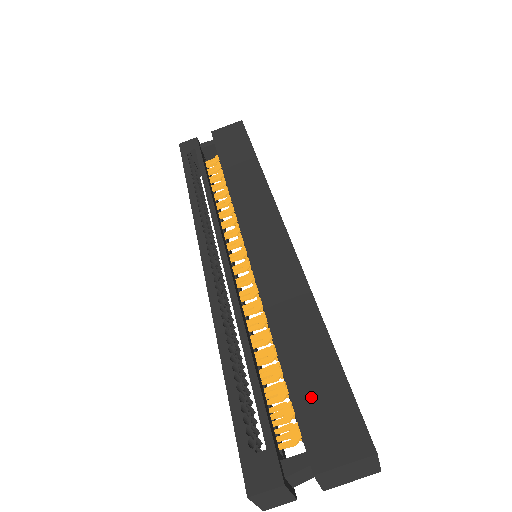
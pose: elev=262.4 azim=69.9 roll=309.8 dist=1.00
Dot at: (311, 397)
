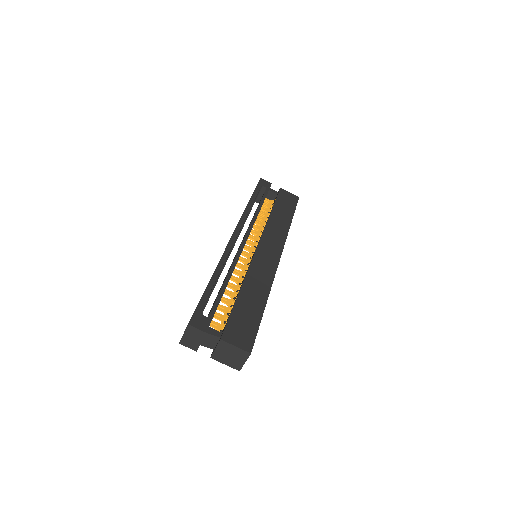
Dot at: (240, 317)
